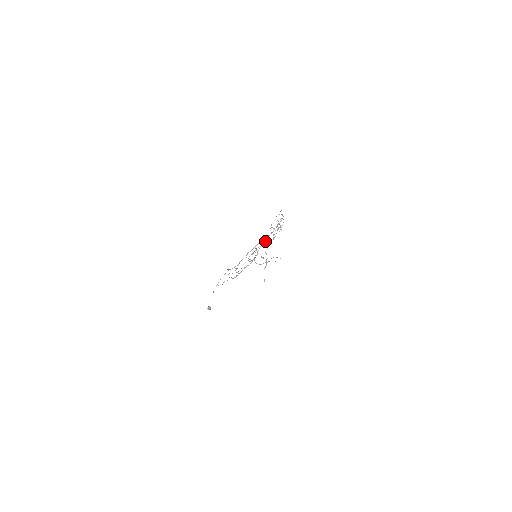
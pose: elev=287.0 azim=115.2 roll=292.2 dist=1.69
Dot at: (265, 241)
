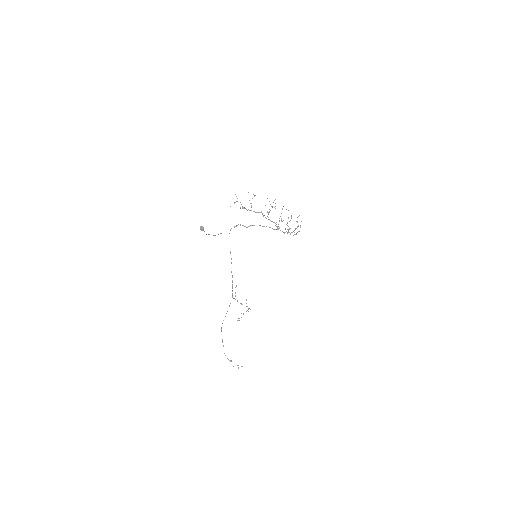
Dot at: occluded
